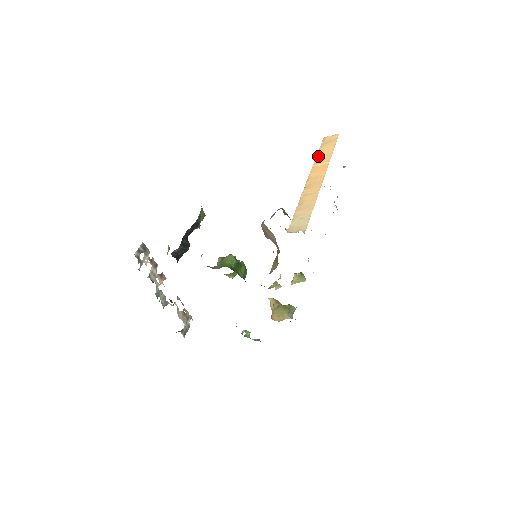
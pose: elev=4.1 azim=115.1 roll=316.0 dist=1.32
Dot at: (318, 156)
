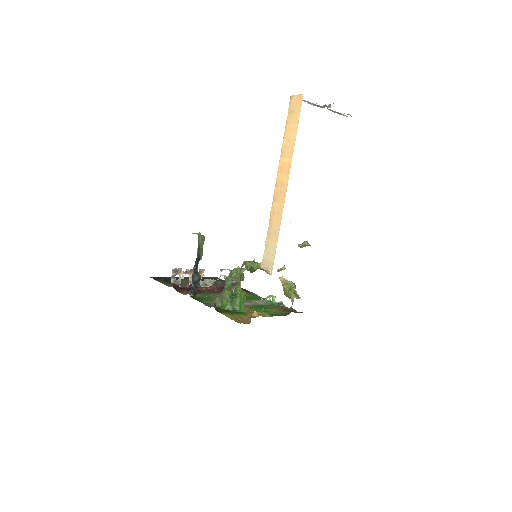
Dot at: (284, 140)
